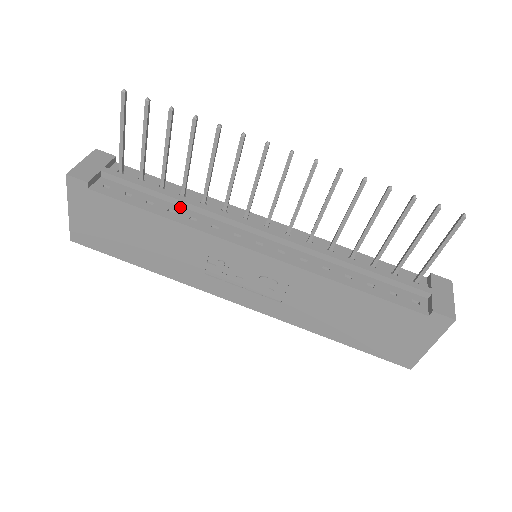
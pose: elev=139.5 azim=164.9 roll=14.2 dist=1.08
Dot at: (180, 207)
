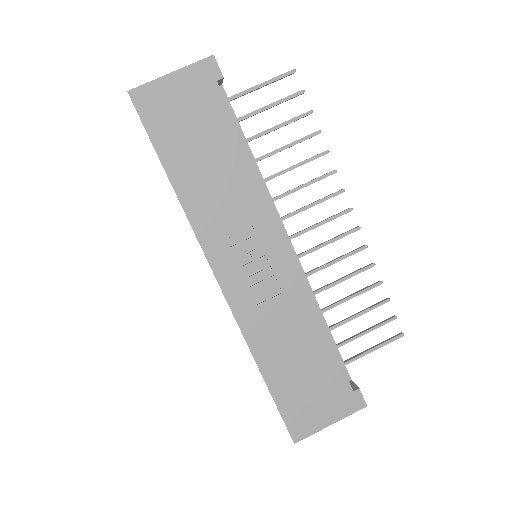
Dot at: occluded
